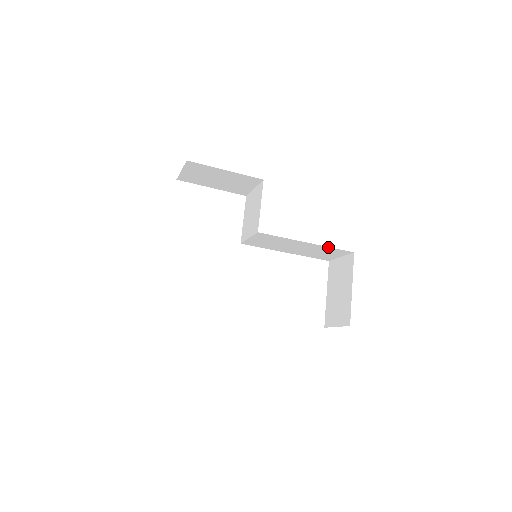
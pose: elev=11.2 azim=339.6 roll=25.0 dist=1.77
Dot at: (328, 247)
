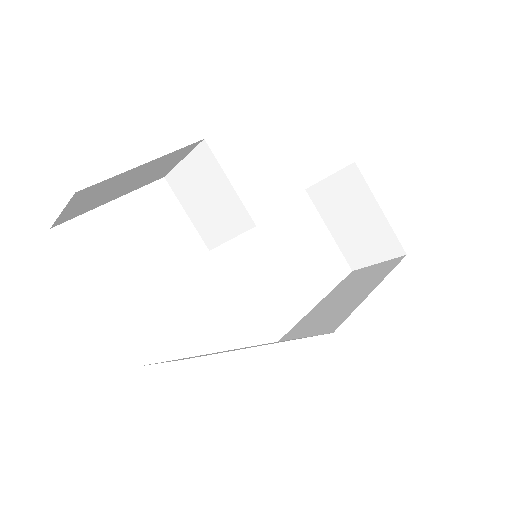
Dot at: occluded
